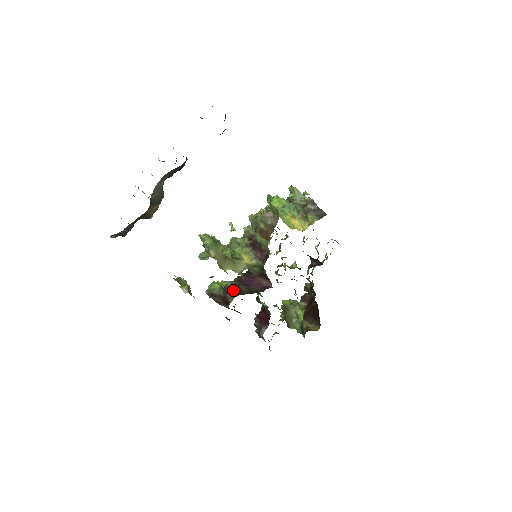
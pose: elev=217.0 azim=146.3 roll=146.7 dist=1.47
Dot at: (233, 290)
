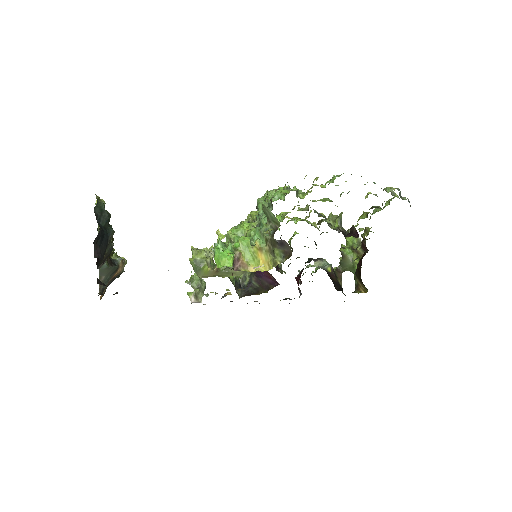
Dot at: (243, 285)
